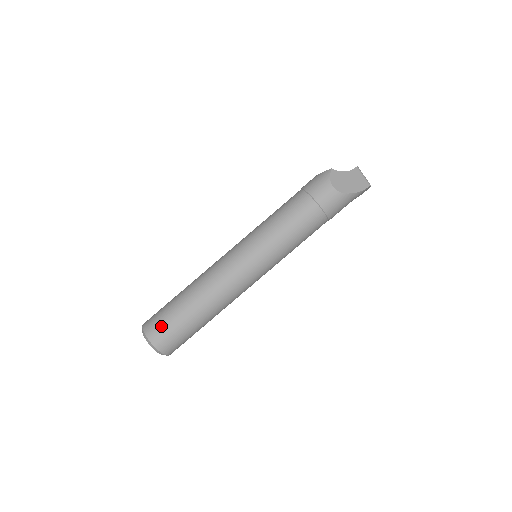
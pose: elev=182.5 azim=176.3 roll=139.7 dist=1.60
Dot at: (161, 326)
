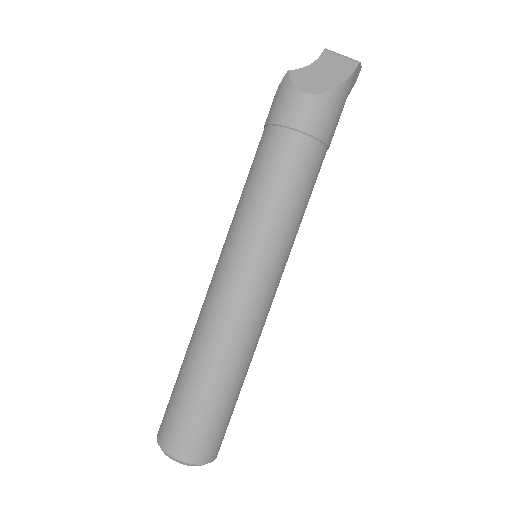
Dot at: (177, 427)
